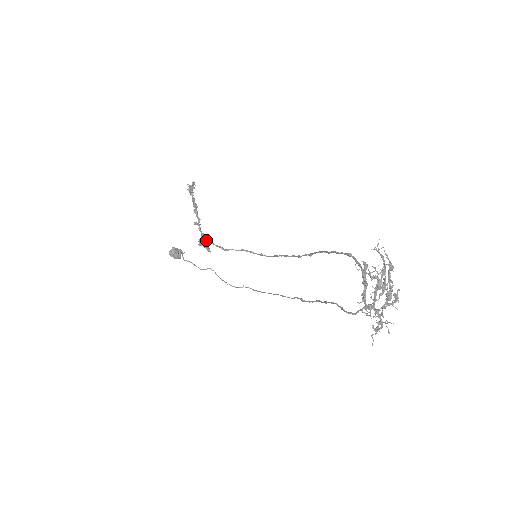
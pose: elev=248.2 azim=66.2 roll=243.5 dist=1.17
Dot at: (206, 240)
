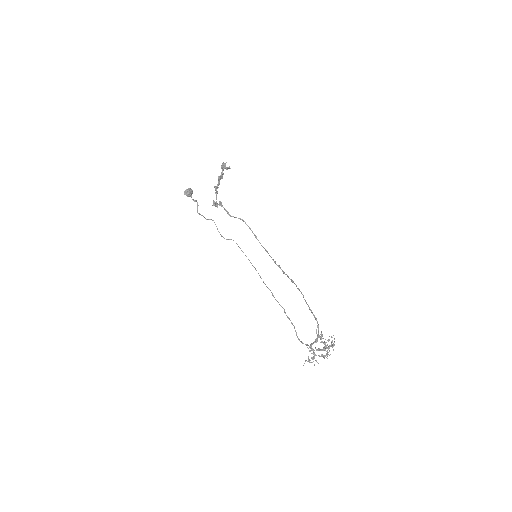
Dot at: (219, 203)
